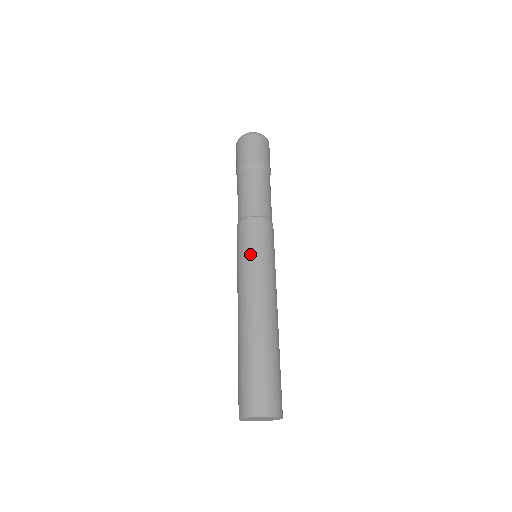
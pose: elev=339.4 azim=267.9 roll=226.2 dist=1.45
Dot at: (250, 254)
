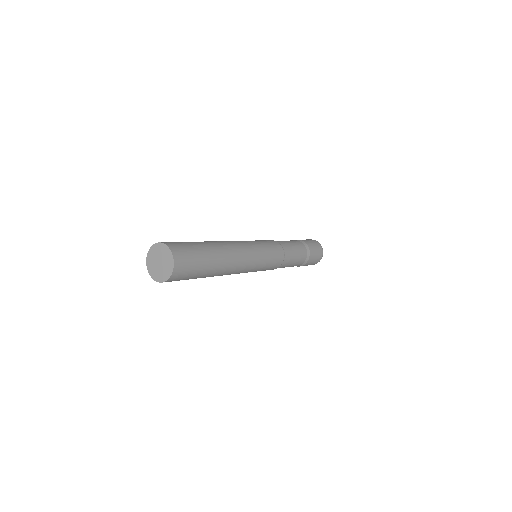
Dot at: occluded
